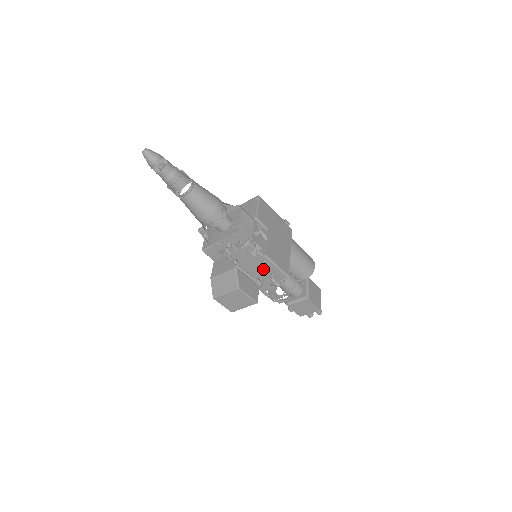
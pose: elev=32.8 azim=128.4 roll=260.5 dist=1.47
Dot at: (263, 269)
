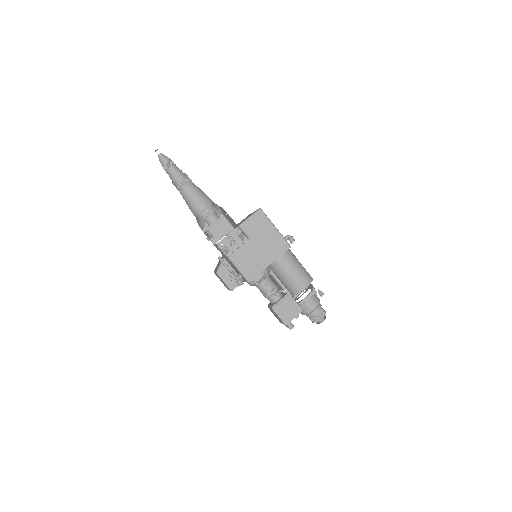
Dot at: (234, 267)
